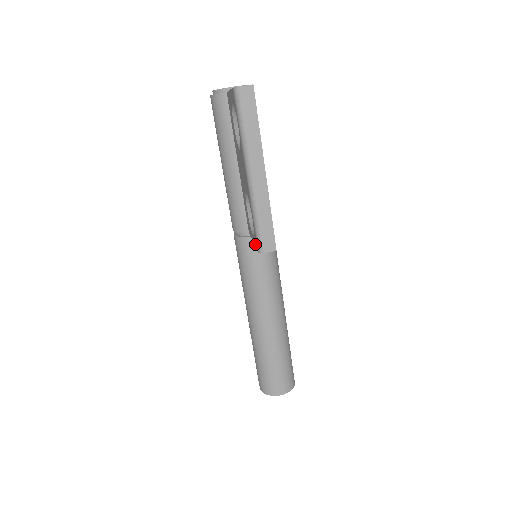
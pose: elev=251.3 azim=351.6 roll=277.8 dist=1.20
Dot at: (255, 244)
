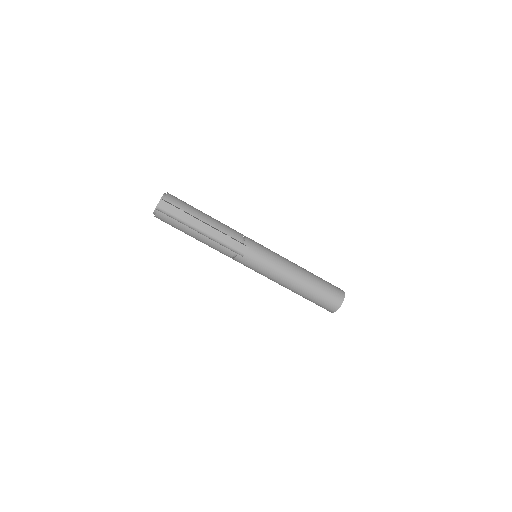
Dot at: occluded
